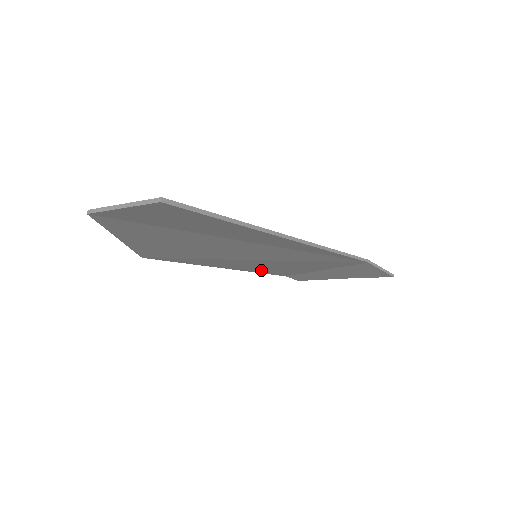
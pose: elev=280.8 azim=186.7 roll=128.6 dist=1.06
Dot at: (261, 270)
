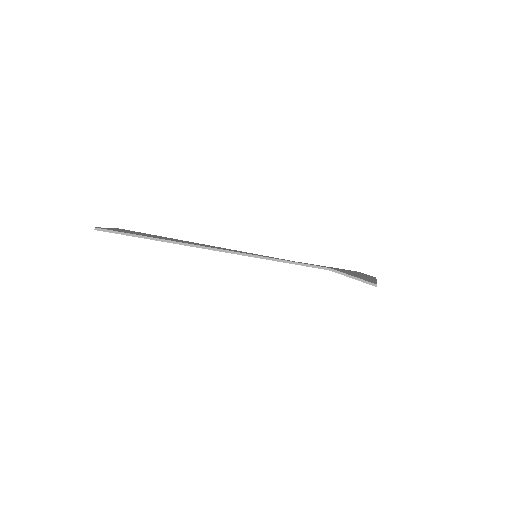
Dot at: occluded
